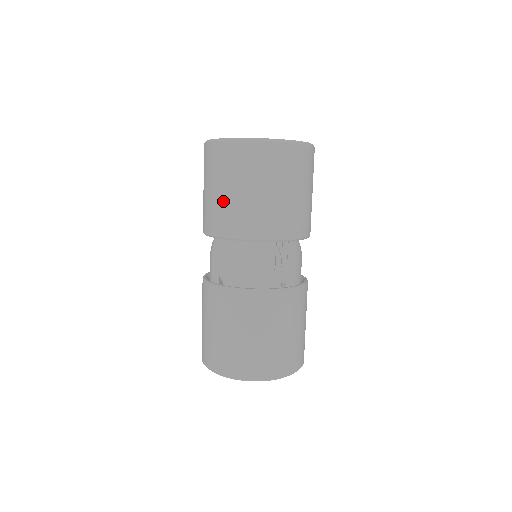
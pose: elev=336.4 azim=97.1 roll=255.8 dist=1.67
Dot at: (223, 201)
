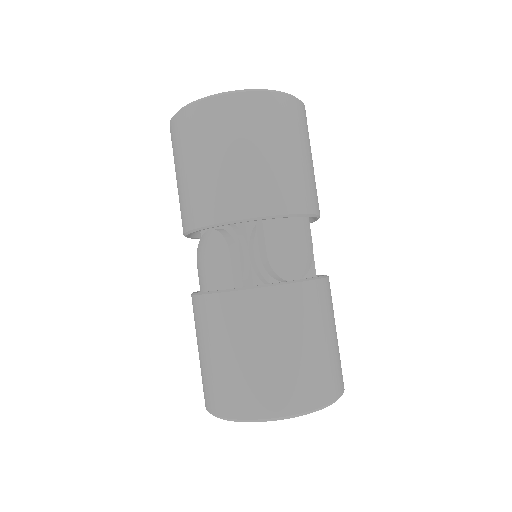
Dot at: (258, 168)
